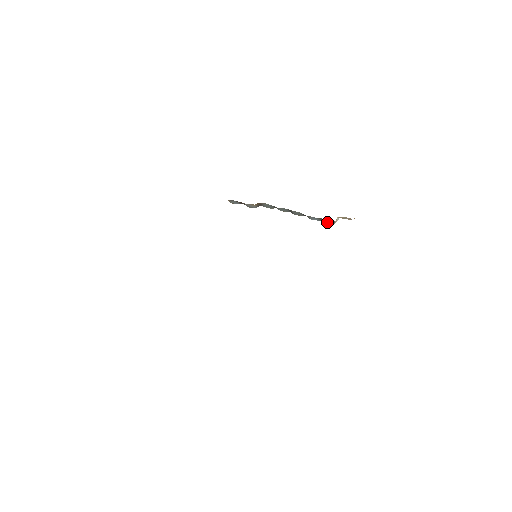
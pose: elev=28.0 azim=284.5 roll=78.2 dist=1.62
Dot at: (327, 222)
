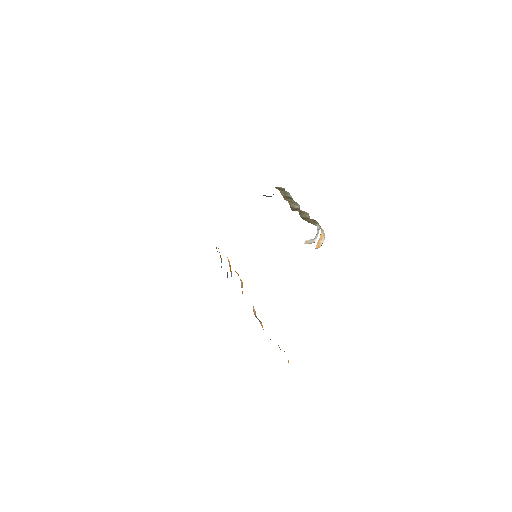
Dot at: occluded
